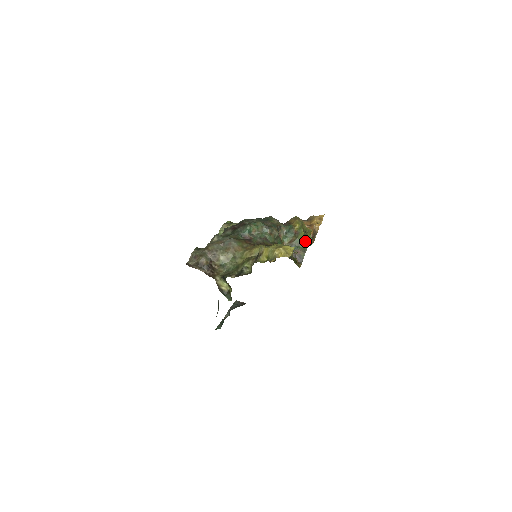
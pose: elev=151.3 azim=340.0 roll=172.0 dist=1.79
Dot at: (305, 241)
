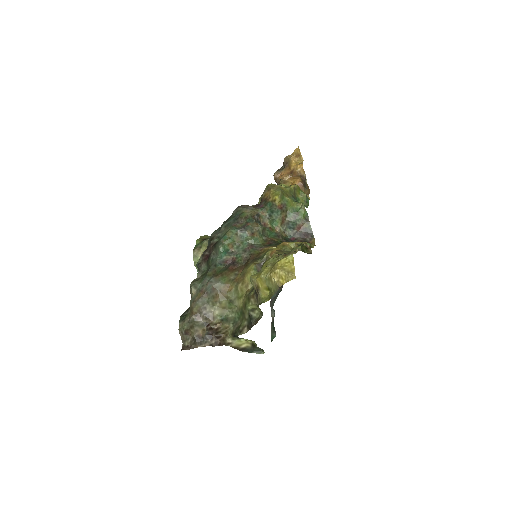
Dot at: (299, 207)
